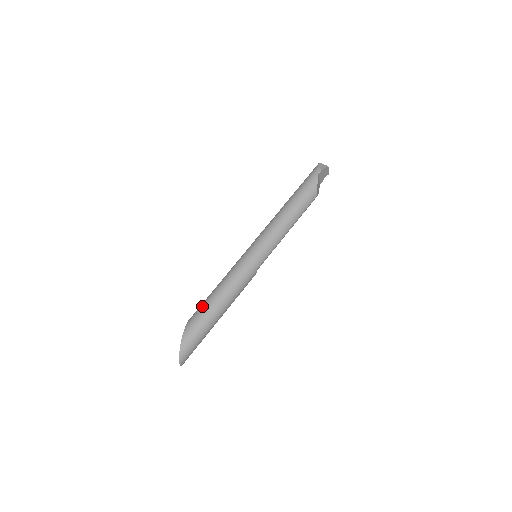
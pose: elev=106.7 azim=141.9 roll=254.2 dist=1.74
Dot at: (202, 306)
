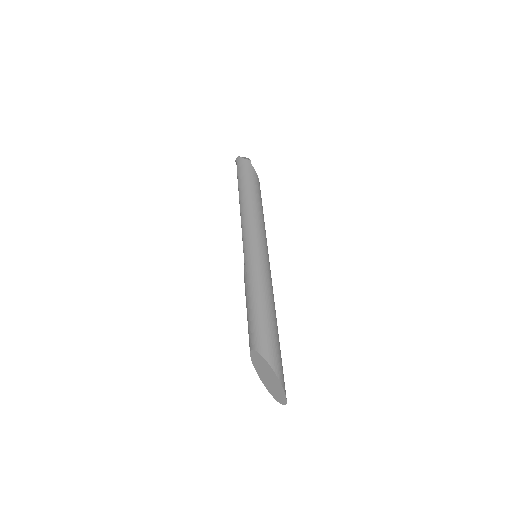
Dot at: (260, 325)
